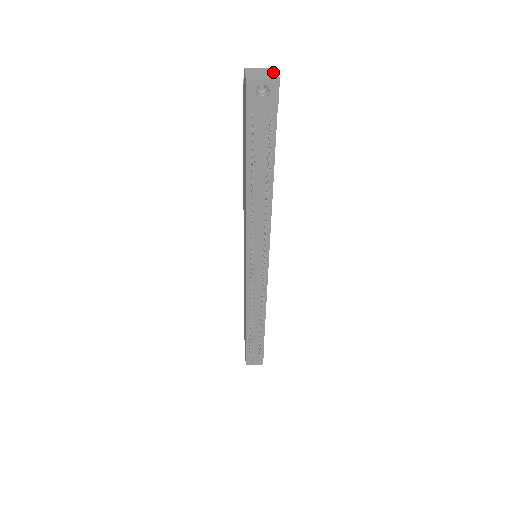
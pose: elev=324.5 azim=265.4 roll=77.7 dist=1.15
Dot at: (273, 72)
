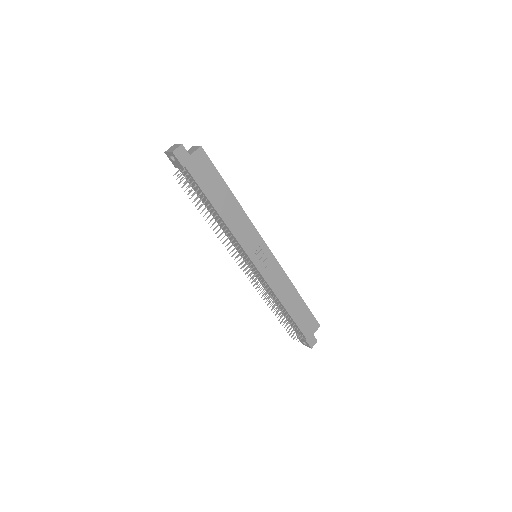
Dot at: (177, 147)
